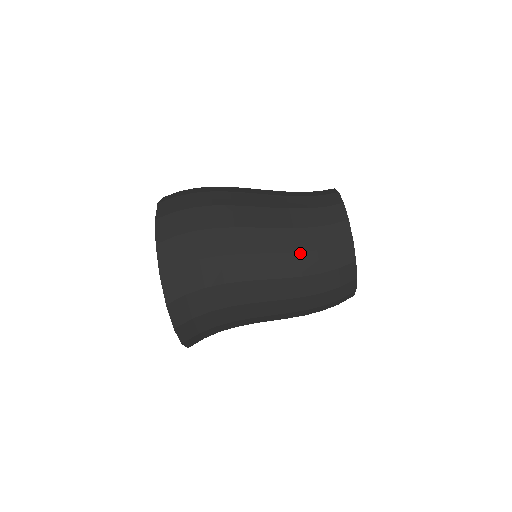
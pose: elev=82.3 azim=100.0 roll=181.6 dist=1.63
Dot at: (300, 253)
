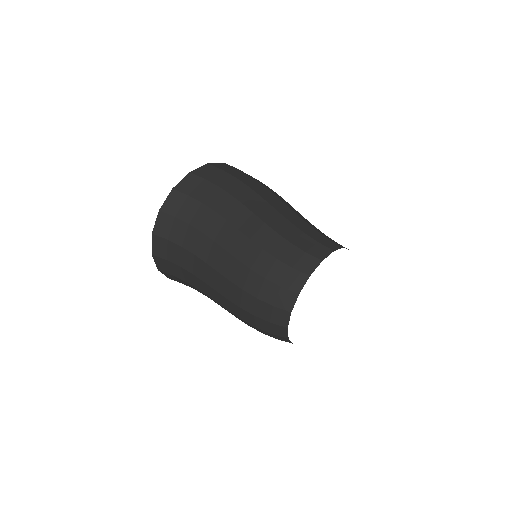
Dot at: (278, 234)
